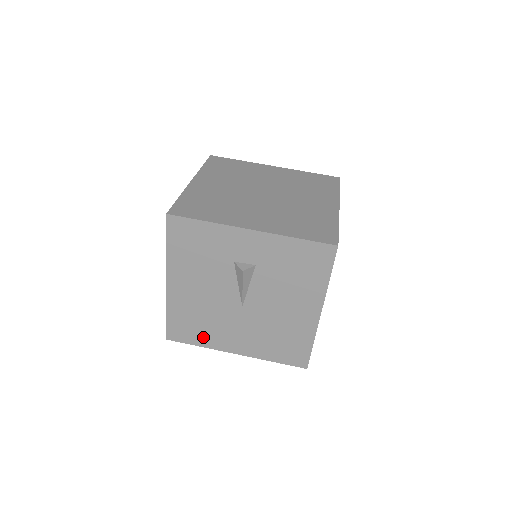
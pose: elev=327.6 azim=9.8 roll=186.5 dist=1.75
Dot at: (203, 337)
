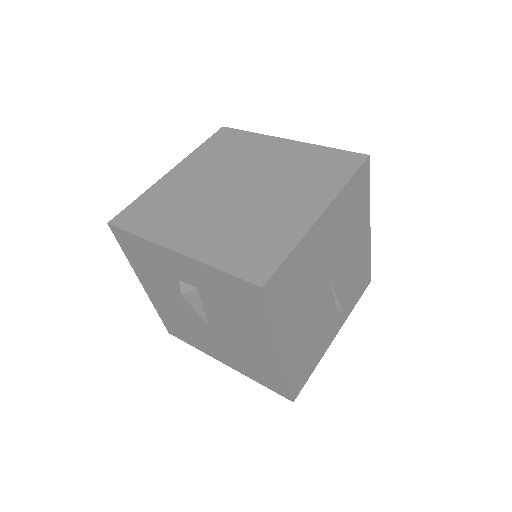
Dot at: (193, 341)
